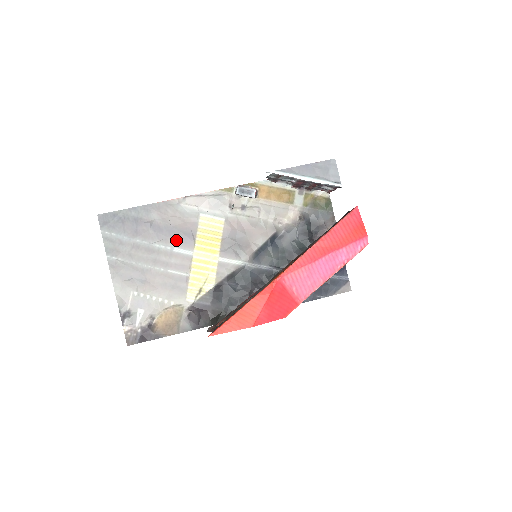
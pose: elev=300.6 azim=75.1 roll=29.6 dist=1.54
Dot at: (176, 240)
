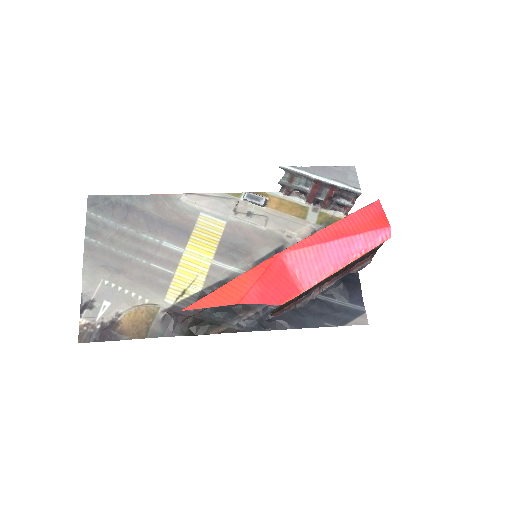
Dot at: (168, 234)
